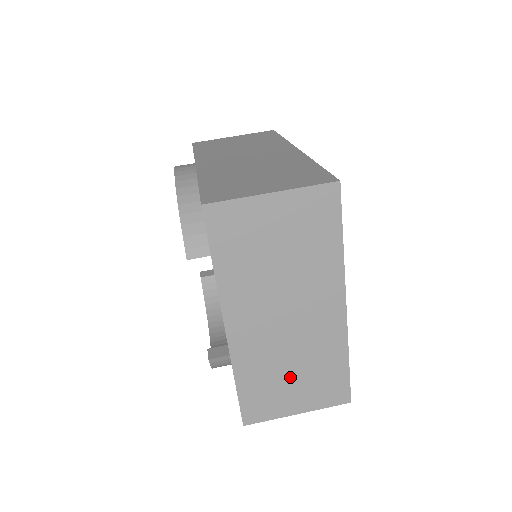
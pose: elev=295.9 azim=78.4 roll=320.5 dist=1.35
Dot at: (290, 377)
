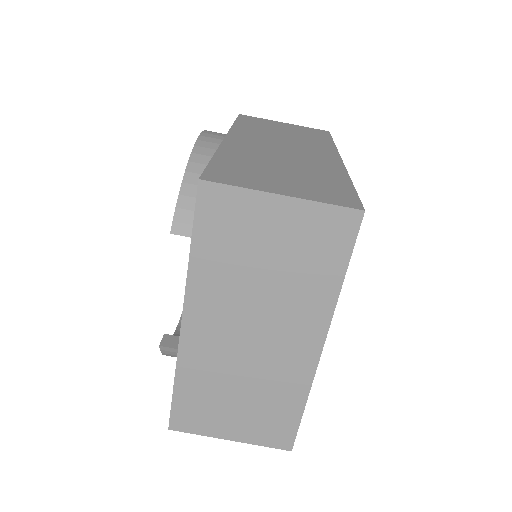
Dot at: (235, 400)
